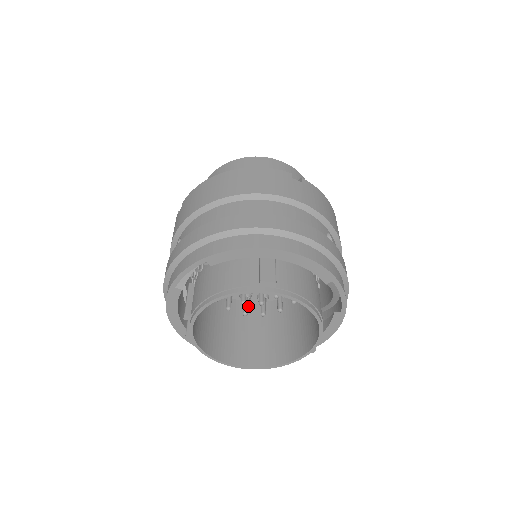
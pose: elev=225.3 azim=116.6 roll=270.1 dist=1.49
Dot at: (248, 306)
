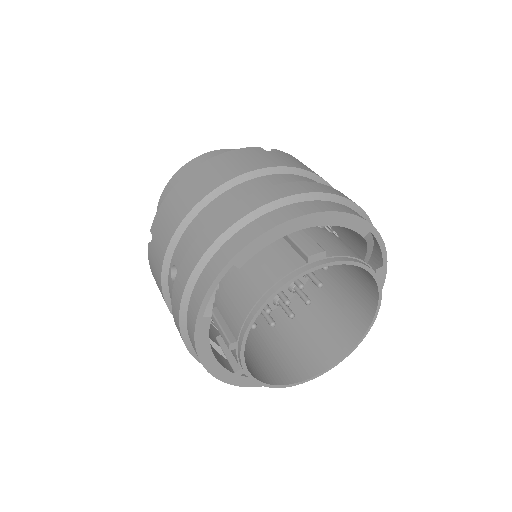
Dot at: occluded
